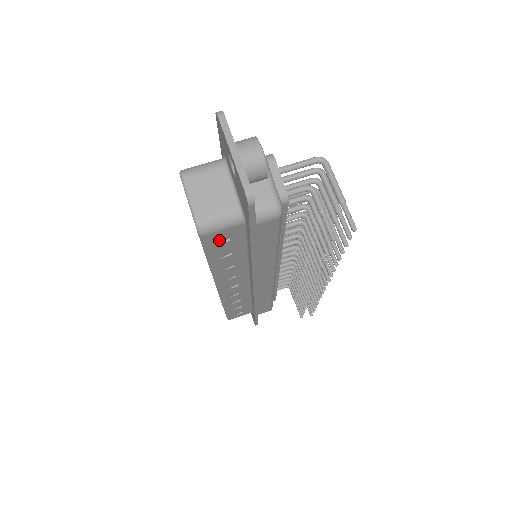
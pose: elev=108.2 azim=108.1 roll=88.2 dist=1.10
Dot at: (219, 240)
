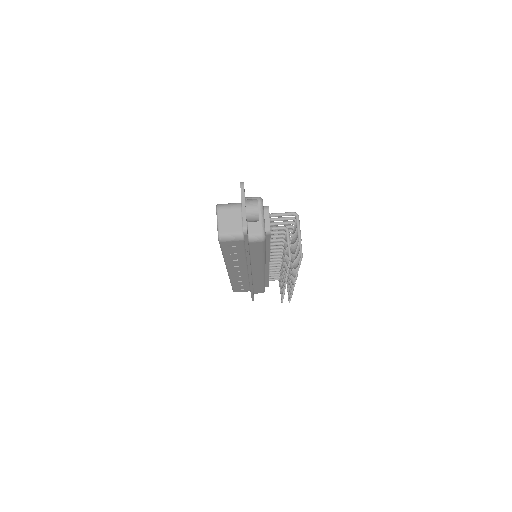
Dot at: (230, 245)
